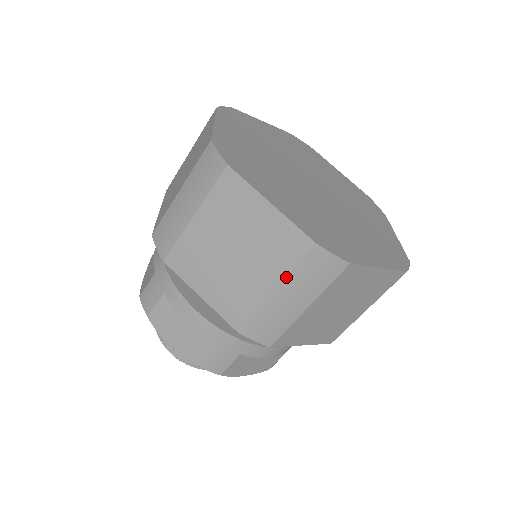
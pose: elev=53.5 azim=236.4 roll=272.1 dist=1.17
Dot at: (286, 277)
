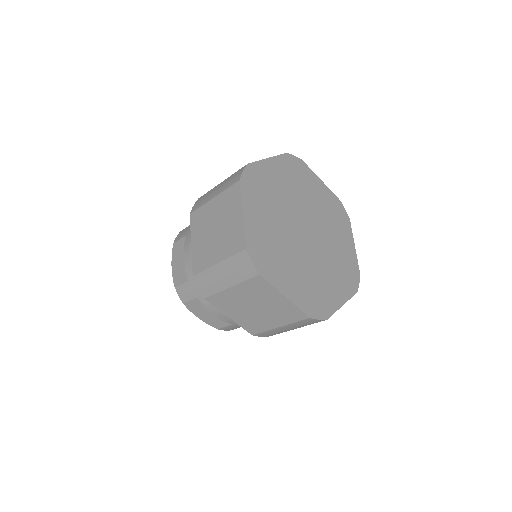
Dot at: (226, 259)
